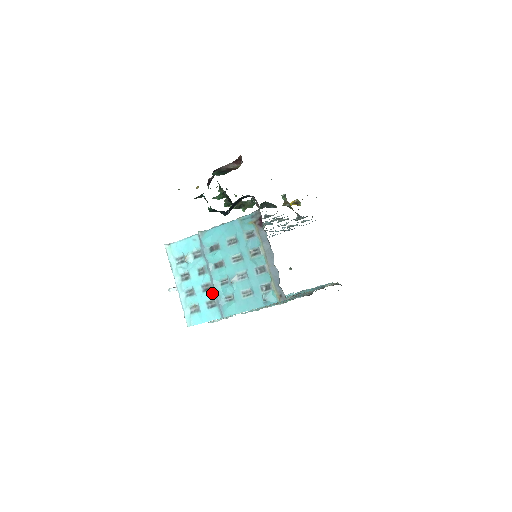
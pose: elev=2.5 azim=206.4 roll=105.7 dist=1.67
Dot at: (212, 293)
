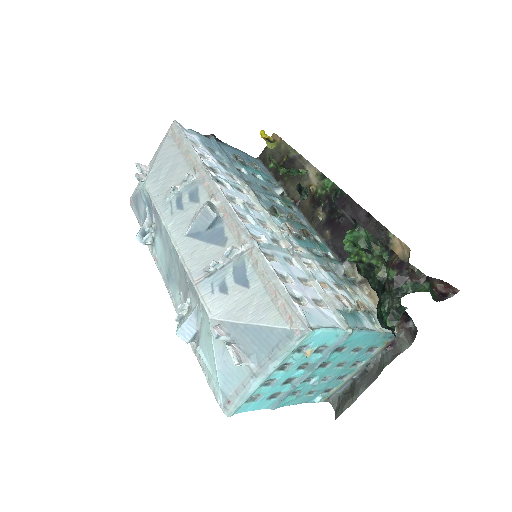
Dot at: (288, 388)
